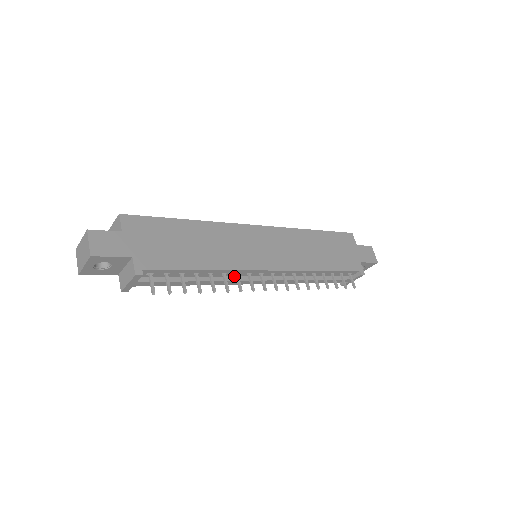
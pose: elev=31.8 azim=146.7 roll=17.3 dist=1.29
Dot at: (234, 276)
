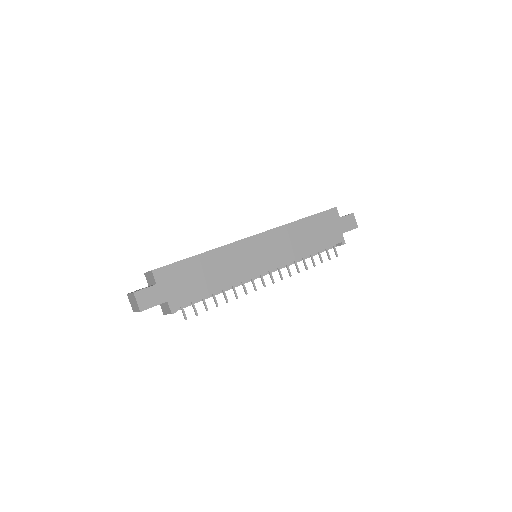
Dot at: occluded
